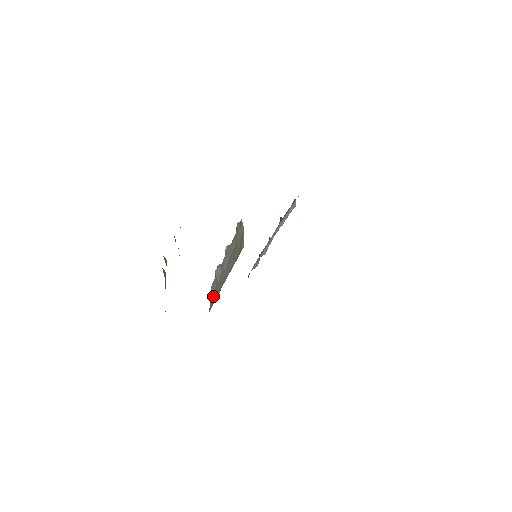
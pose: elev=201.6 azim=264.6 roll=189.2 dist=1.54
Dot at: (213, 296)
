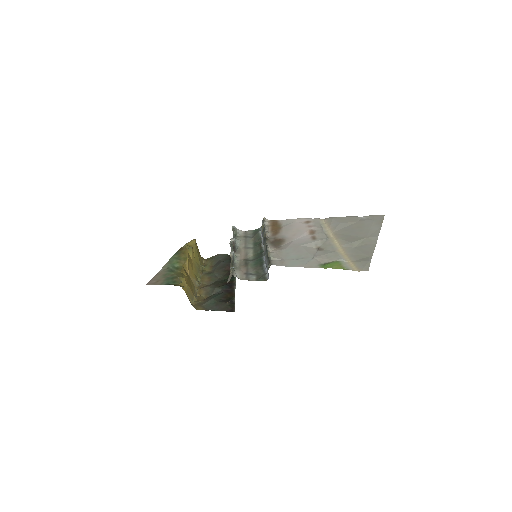
Dot at: occluded
